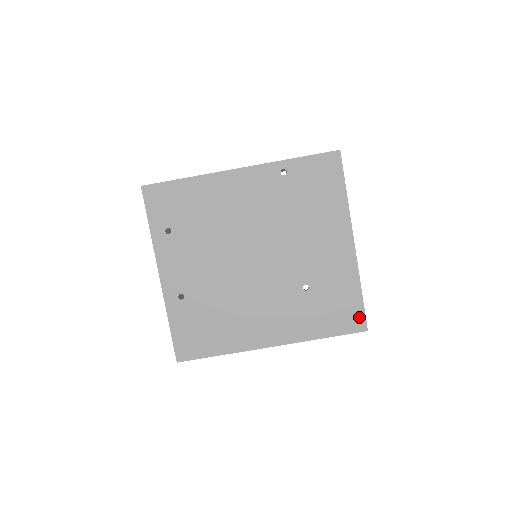
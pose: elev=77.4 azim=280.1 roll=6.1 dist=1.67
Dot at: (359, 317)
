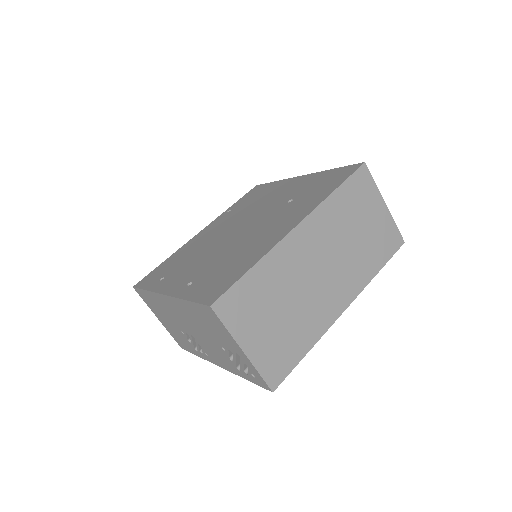
Dot at: (348, 169)
